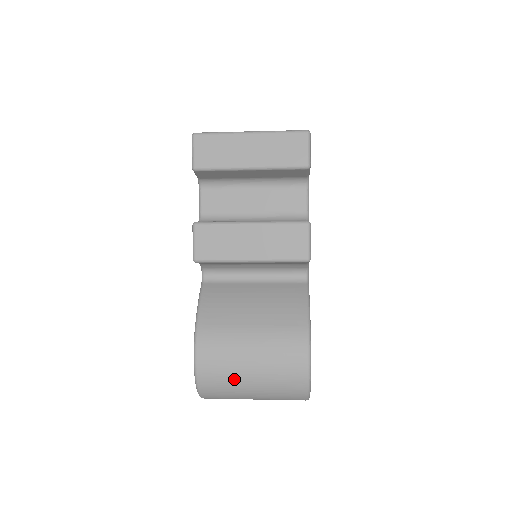
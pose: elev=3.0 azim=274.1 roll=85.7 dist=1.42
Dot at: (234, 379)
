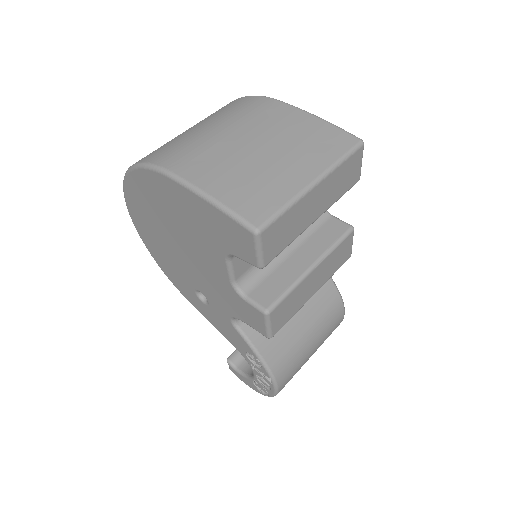
Dot at: occluded
